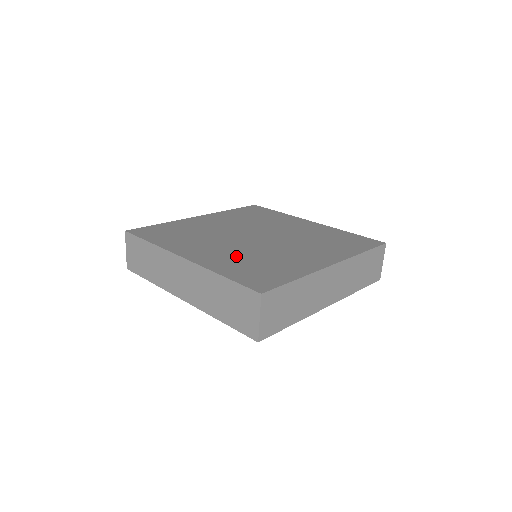
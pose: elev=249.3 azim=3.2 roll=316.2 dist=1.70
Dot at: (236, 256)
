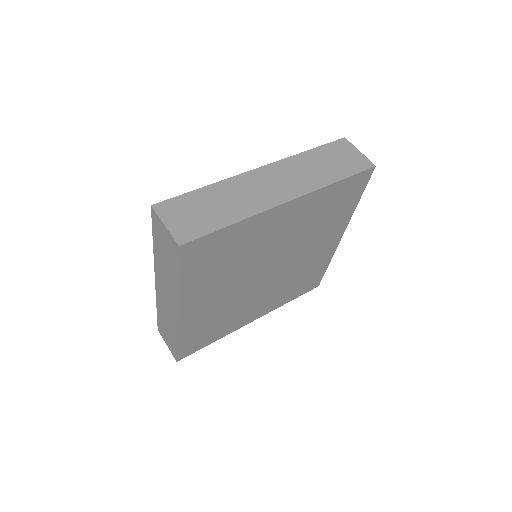
Dot at: occluded
